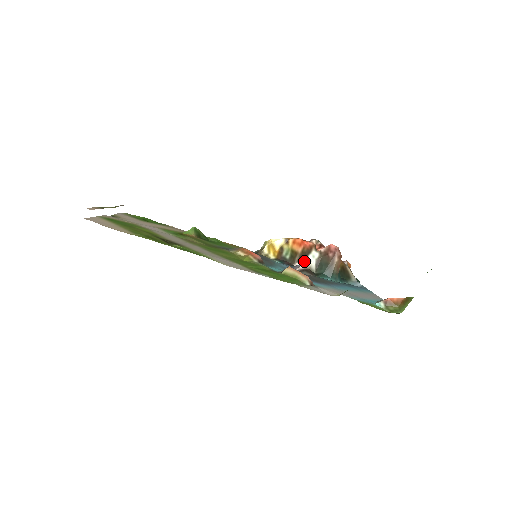
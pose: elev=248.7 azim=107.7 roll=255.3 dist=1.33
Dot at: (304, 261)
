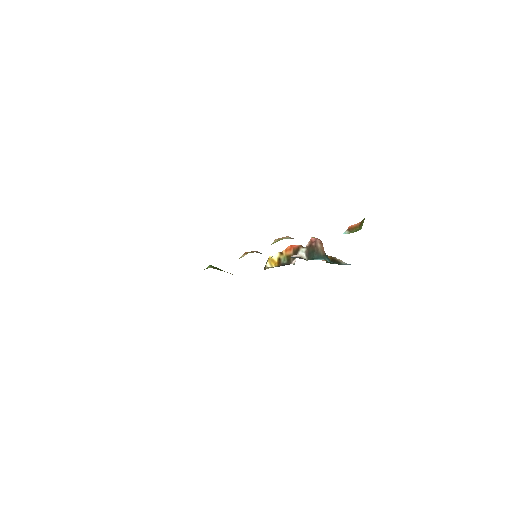
Dot at: occluded
